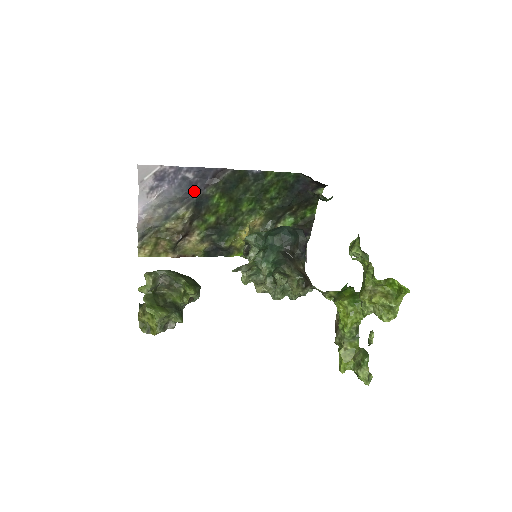
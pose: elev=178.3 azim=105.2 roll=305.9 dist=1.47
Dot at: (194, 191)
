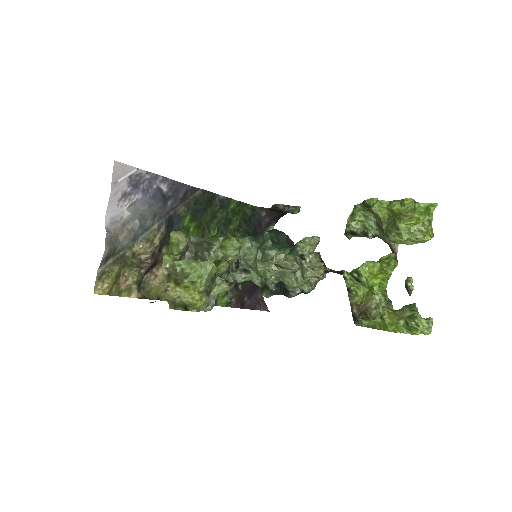
Dot at: (166, 208)
